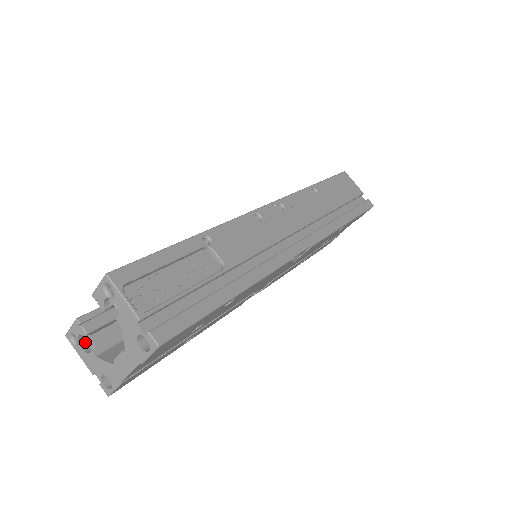
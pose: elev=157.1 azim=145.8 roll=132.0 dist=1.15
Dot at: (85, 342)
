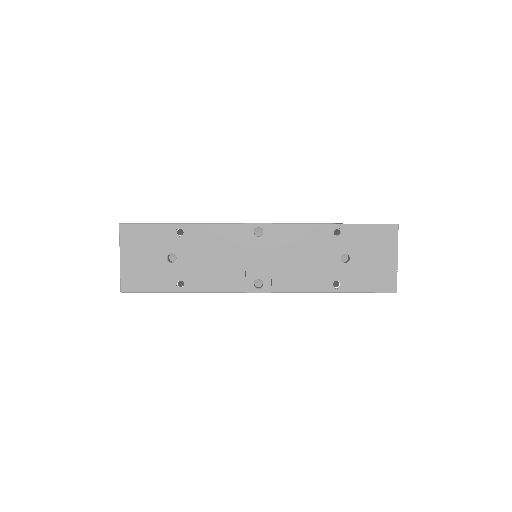
Dot at: occluded
